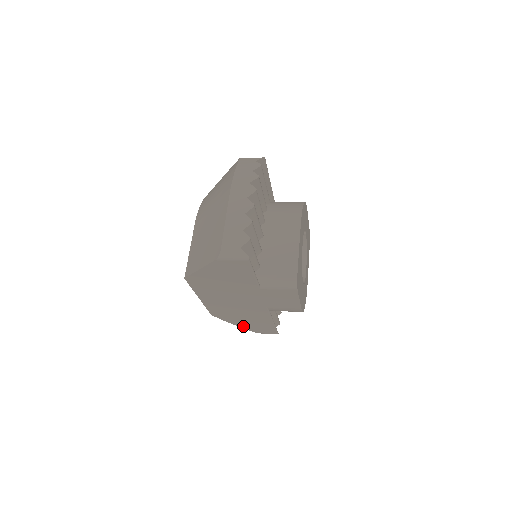
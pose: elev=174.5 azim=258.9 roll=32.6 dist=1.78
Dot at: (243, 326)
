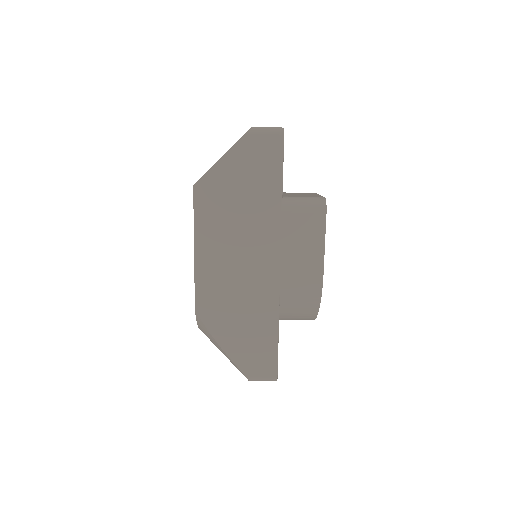
Dot at: (231, 350)
